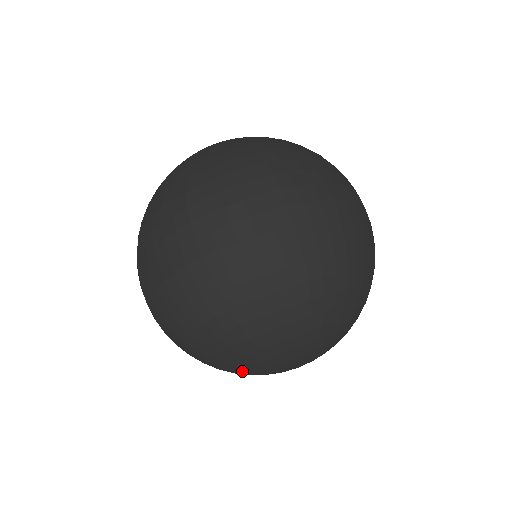
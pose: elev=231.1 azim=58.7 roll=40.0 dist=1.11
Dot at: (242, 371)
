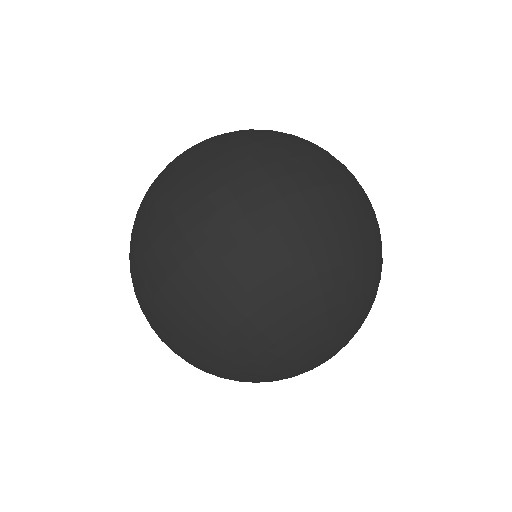
Dot at: (275, 364)
